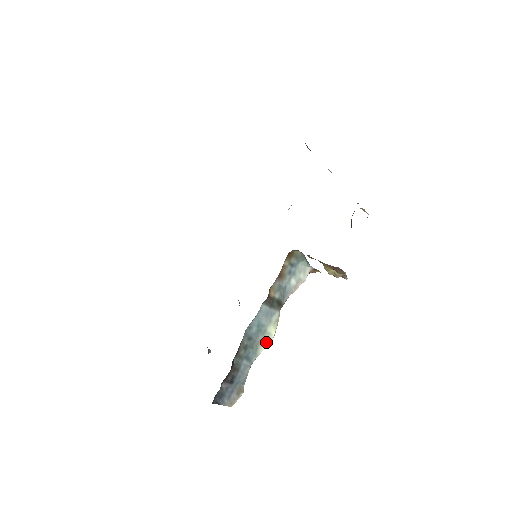
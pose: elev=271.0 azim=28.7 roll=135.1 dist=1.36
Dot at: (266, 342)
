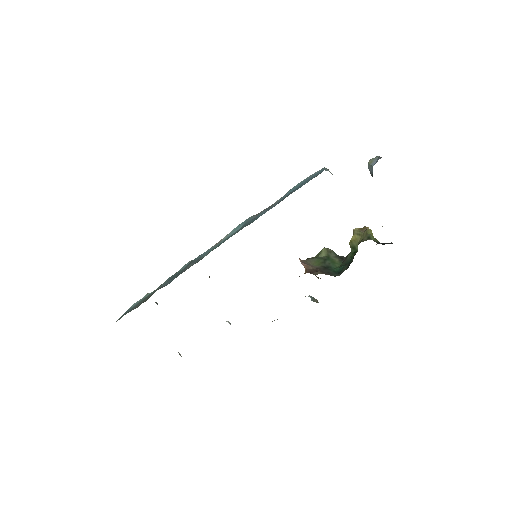
Dot at: occluded
